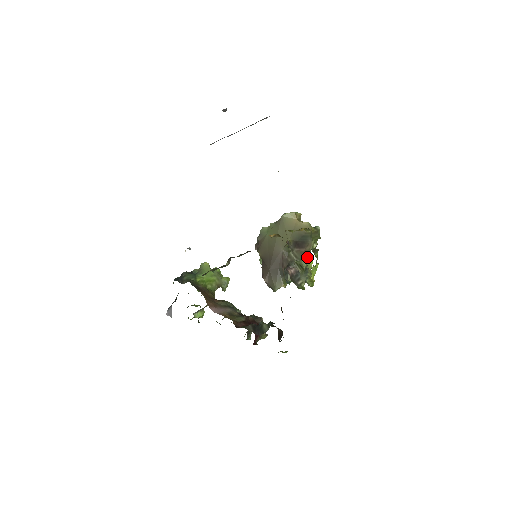
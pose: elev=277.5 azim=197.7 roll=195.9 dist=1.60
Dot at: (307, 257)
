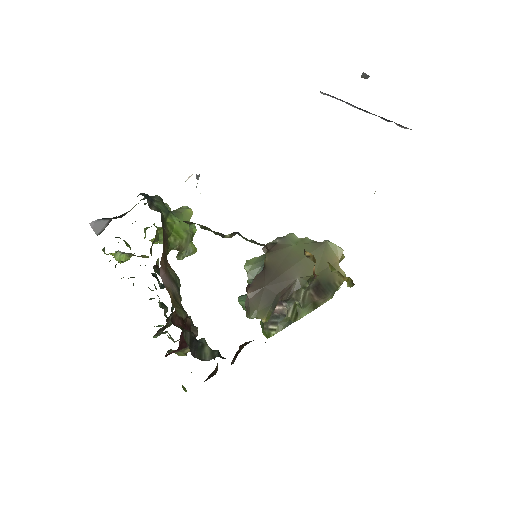
Dot at: (312, 310)
